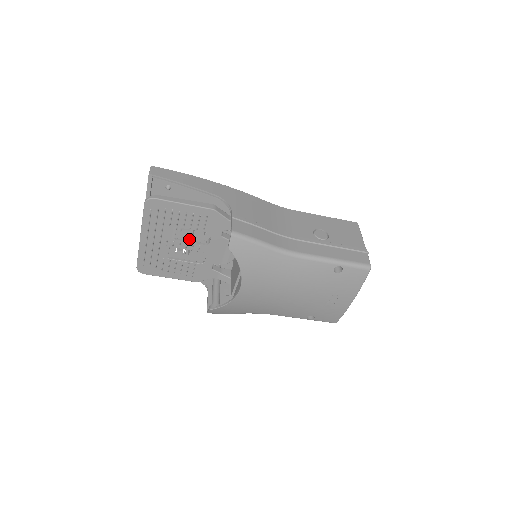
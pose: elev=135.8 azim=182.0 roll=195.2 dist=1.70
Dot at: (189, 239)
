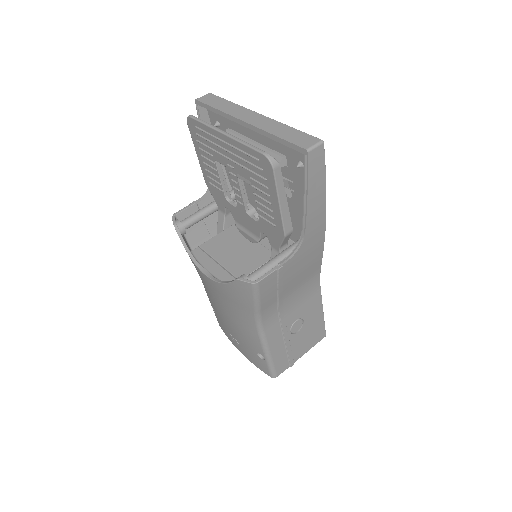
Dot at: occluded
